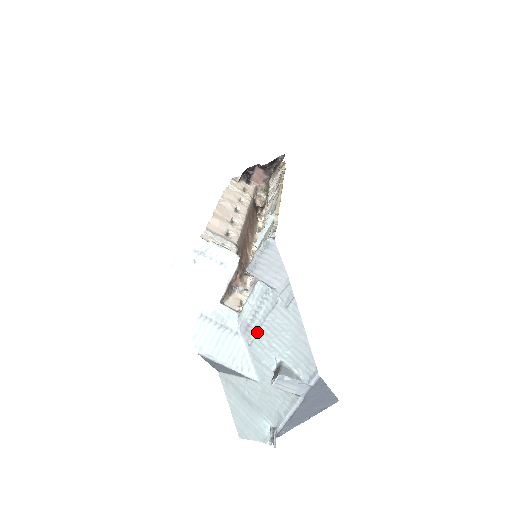
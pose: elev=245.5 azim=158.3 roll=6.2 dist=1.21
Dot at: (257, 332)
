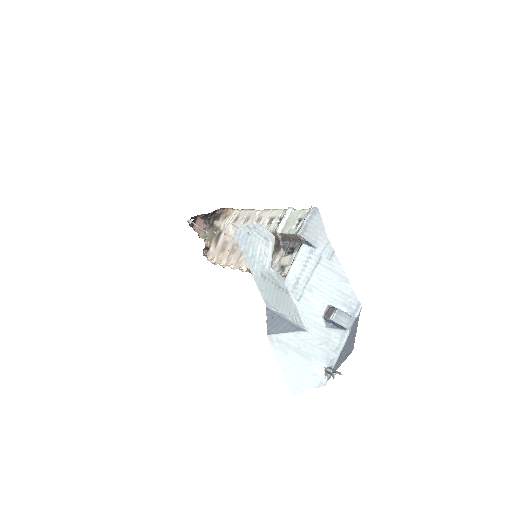
Dot at: (305, 287)
